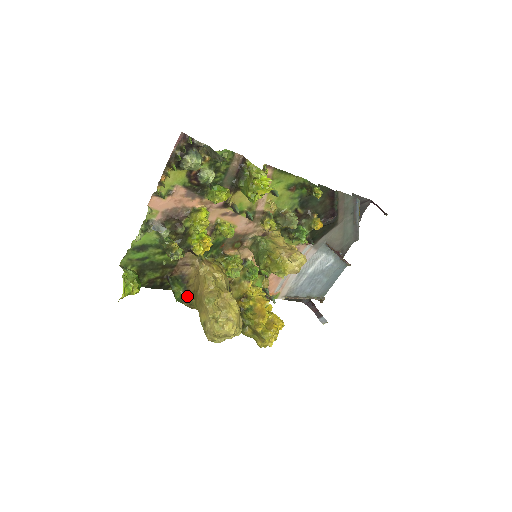
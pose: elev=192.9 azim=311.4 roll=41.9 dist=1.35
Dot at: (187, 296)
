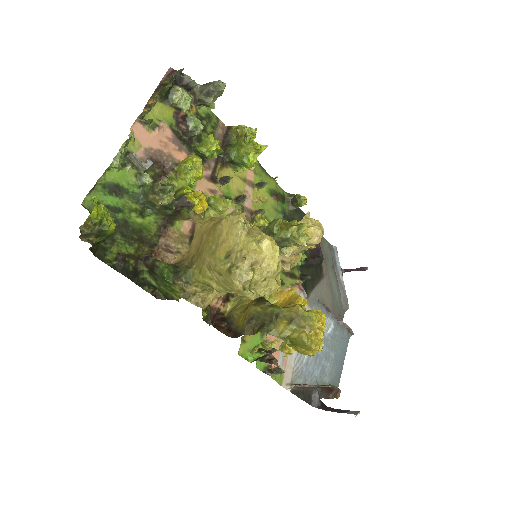
Dot at: (181, 271)
